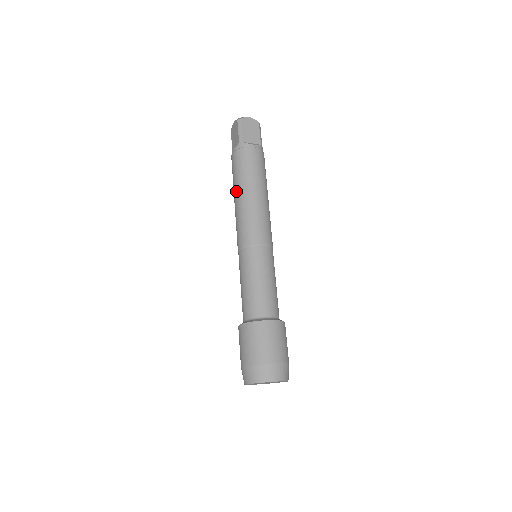
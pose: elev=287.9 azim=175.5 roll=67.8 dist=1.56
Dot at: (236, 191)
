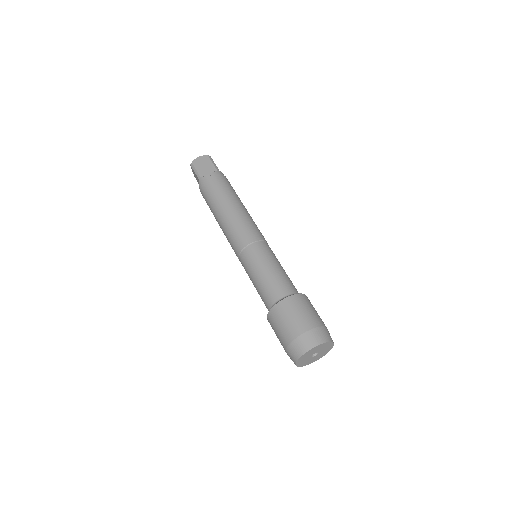
Dot at: (215, 217)
